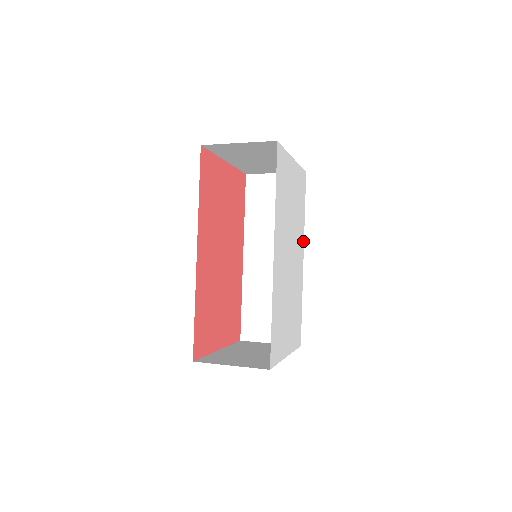
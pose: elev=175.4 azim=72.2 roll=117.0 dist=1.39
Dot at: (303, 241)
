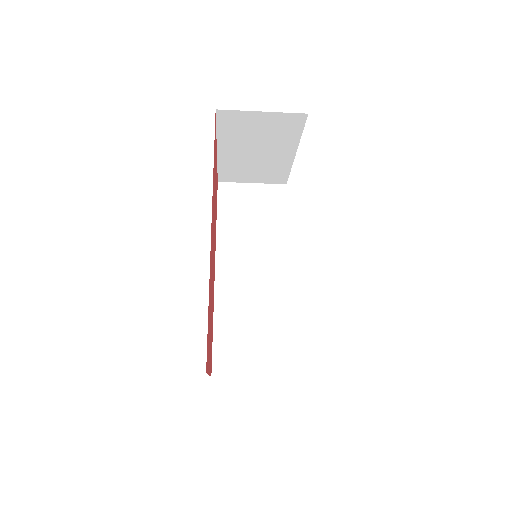
Dot at: occluded
